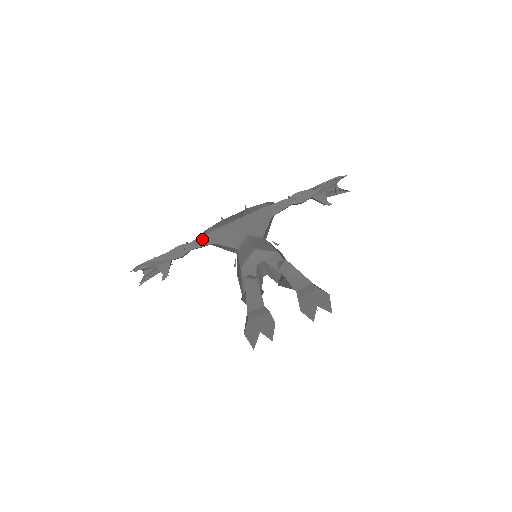
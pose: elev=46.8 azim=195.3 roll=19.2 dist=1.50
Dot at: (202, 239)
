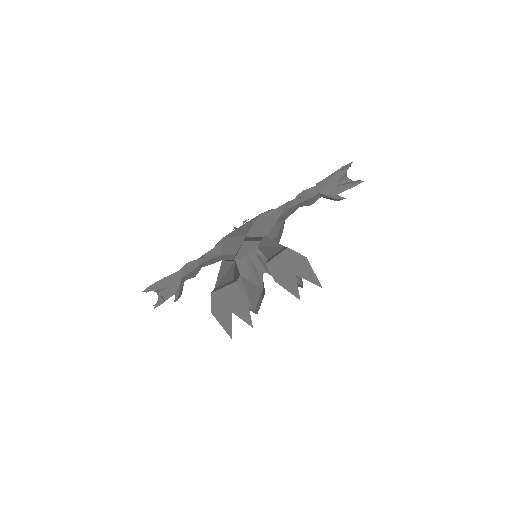
Dot at: (209, 253)
